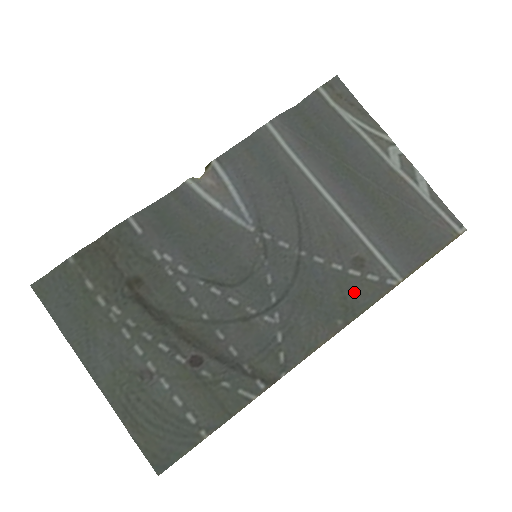
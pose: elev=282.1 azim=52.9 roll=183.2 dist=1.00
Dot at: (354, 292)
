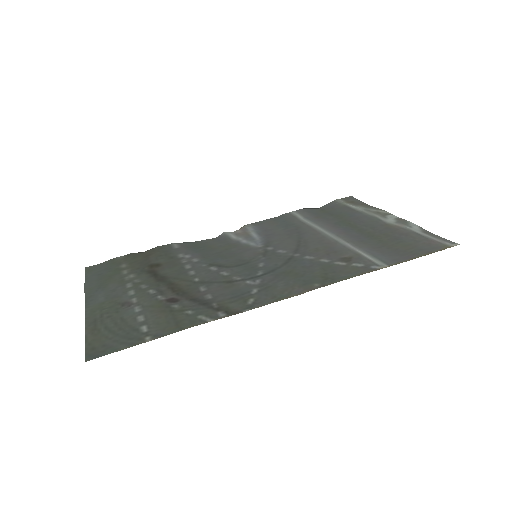
Dot at: (336, 271)
